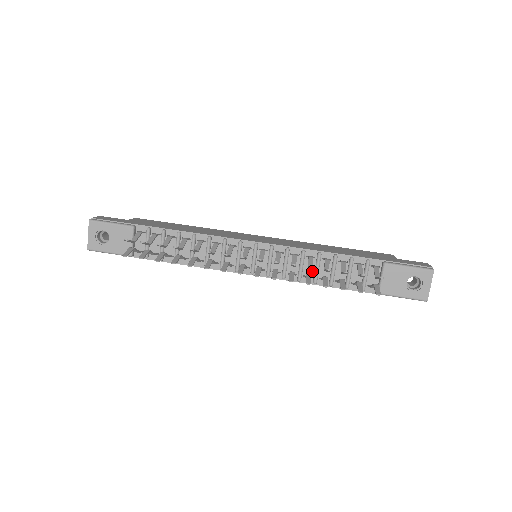
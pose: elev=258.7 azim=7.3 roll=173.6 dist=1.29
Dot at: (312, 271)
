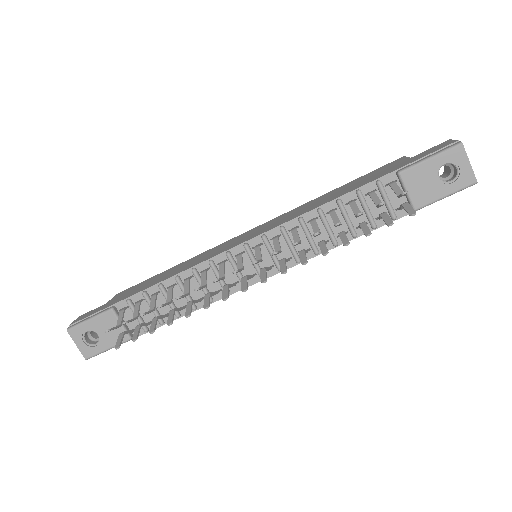
Dot at: (324, 234)
